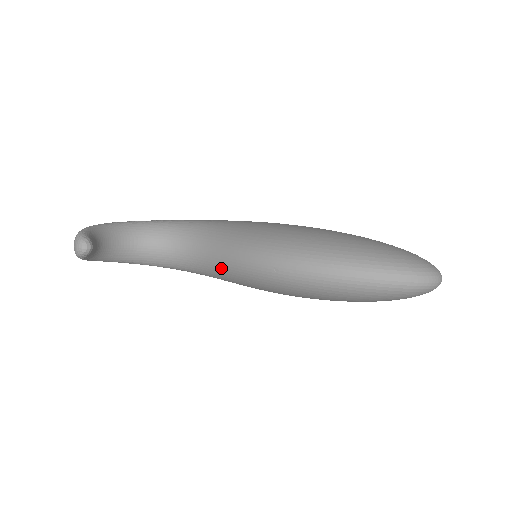
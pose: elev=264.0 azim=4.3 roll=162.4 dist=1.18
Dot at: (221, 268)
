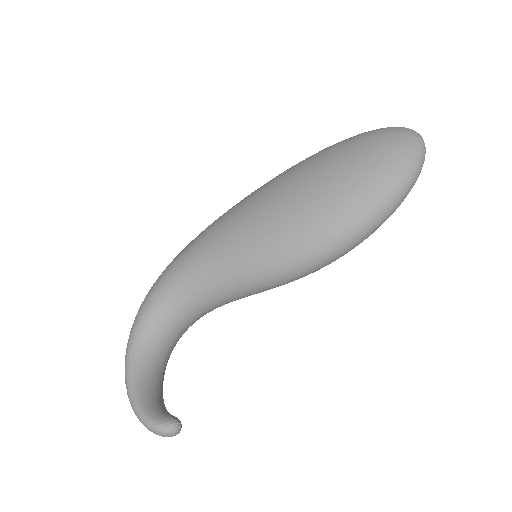
Dot at: occluded
